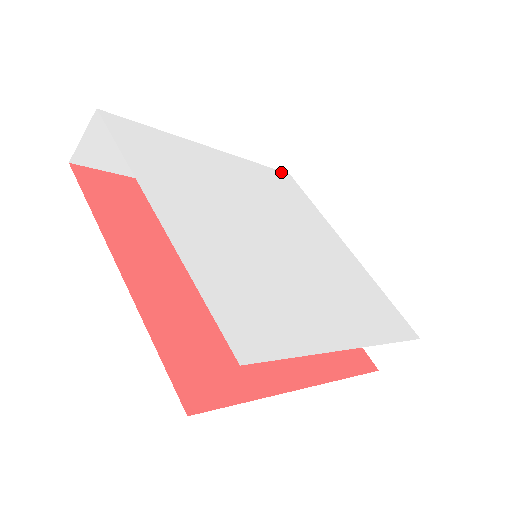
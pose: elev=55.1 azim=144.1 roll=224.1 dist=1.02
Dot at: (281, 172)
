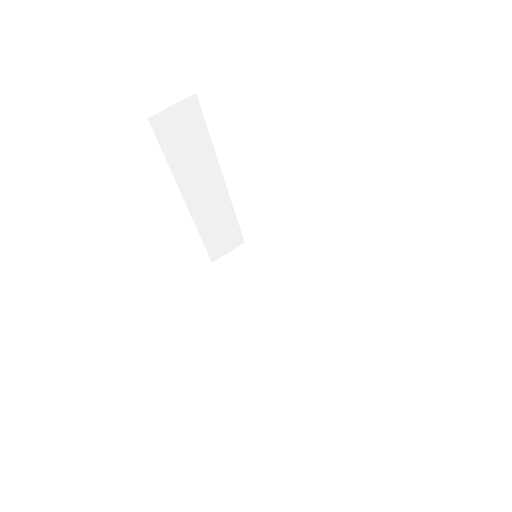
Dot at: occluded
